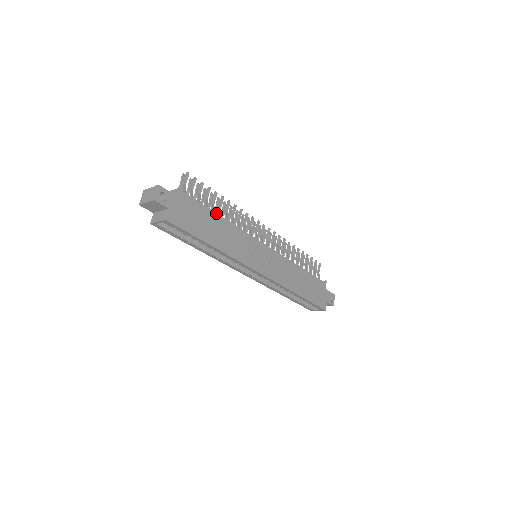
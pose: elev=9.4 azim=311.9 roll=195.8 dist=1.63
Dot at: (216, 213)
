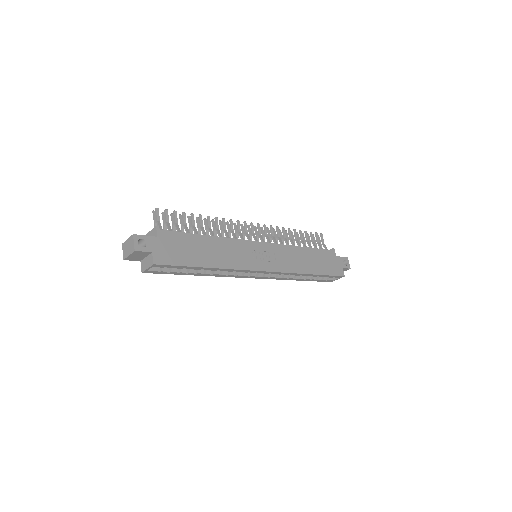
Dot at: (200, 235)
